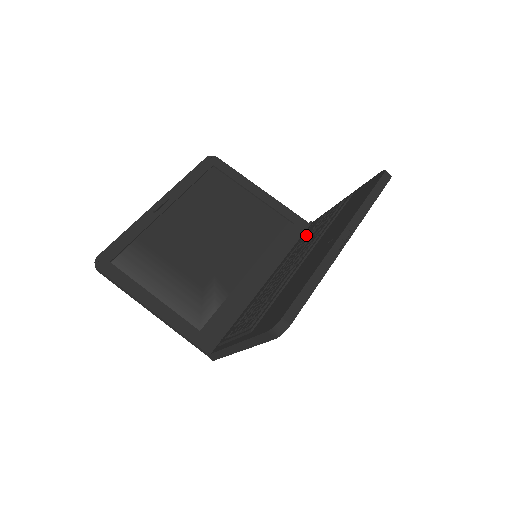
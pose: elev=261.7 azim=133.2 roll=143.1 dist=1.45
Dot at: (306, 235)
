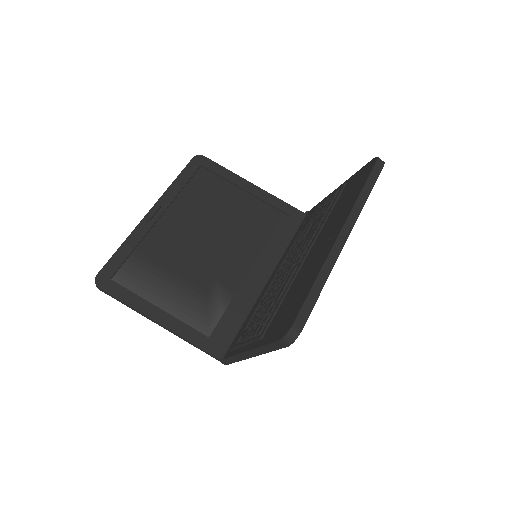
Dot at: occluded
